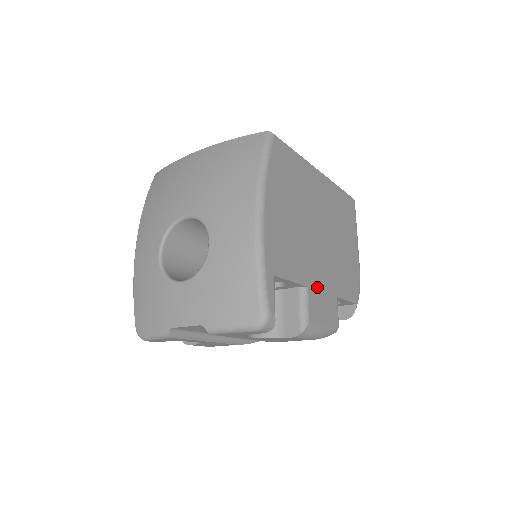
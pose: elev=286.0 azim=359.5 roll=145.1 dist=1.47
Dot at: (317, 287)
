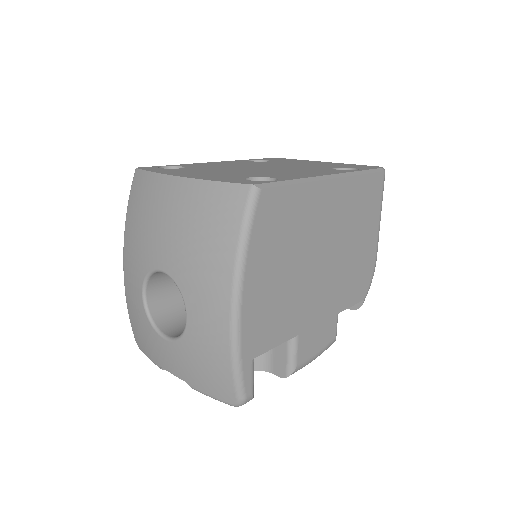
Dot at: (311, 325)
